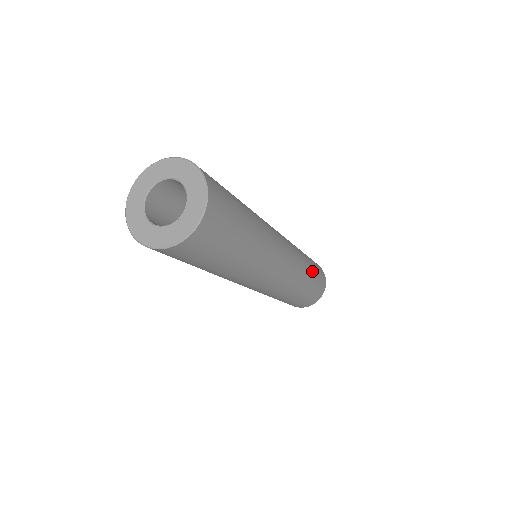
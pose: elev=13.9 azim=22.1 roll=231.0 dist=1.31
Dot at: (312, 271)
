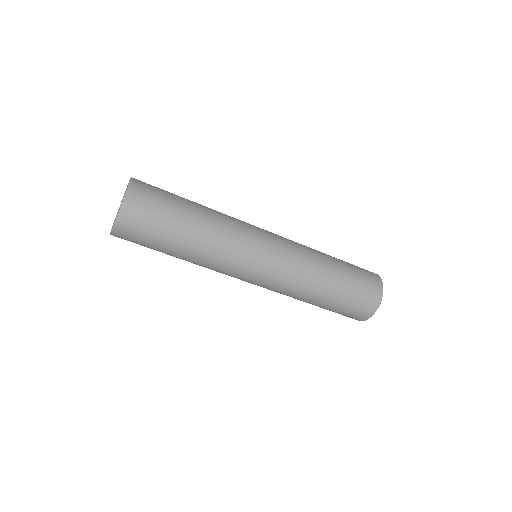
Dot at: (334, 258)
